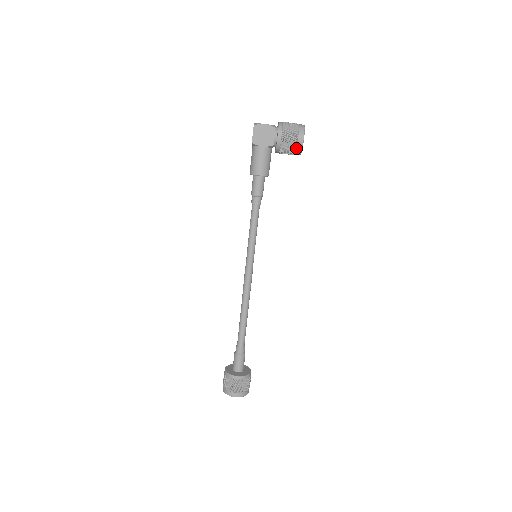
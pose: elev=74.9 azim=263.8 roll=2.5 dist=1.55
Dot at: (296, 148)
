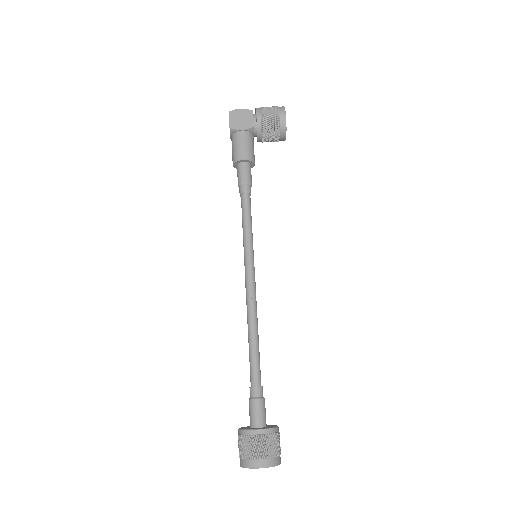
Dot at: (279, 125)
